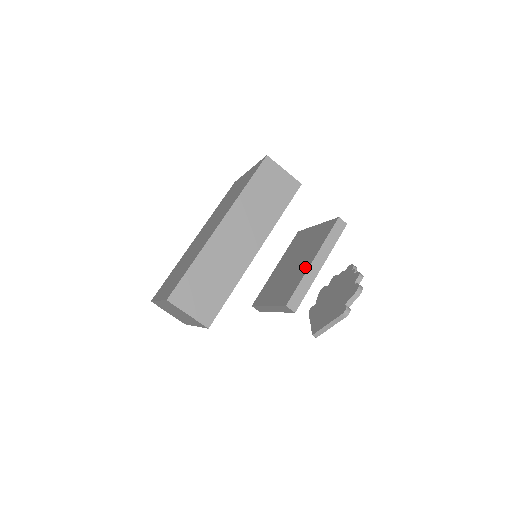
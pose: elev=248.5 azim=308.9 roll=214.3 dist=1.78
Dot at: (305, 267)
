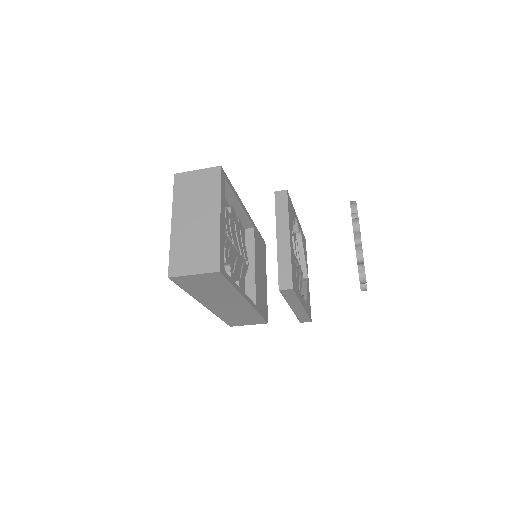
Dot at: occluded
